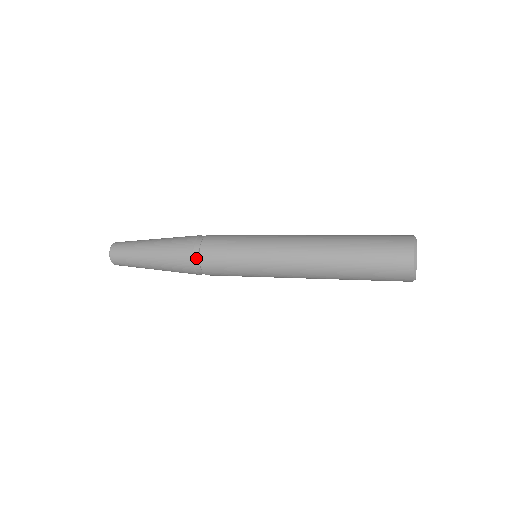
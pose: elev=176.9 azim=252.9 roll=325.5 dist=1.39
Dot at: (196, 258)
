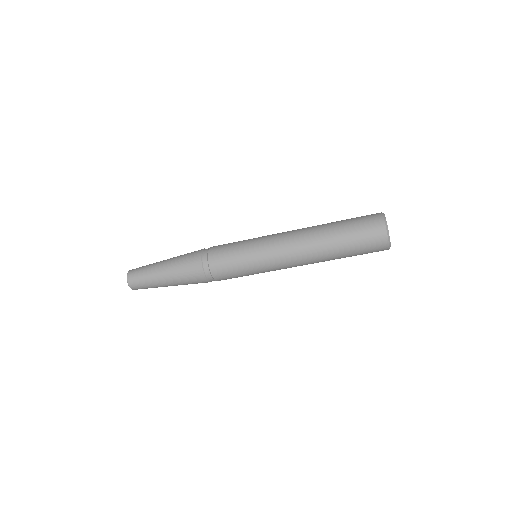
Dot at: (205, 254)
